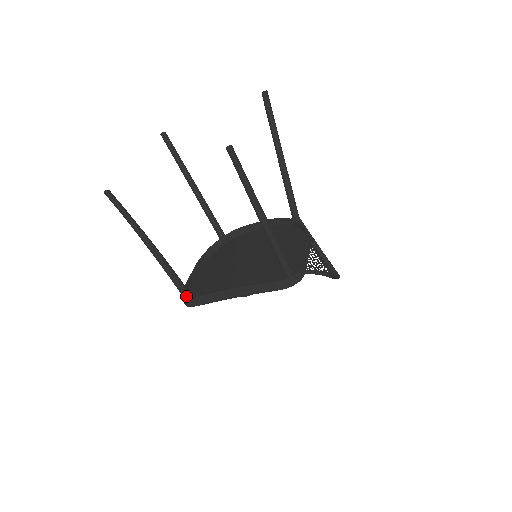
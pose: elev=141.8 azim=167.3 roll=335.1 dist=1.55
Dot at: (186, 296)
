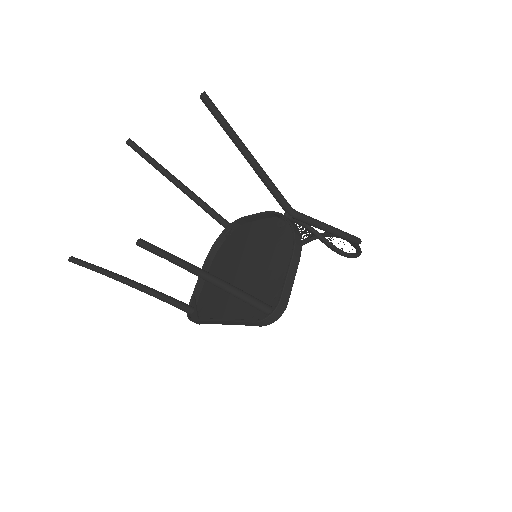
Dot at: (190, 313)
